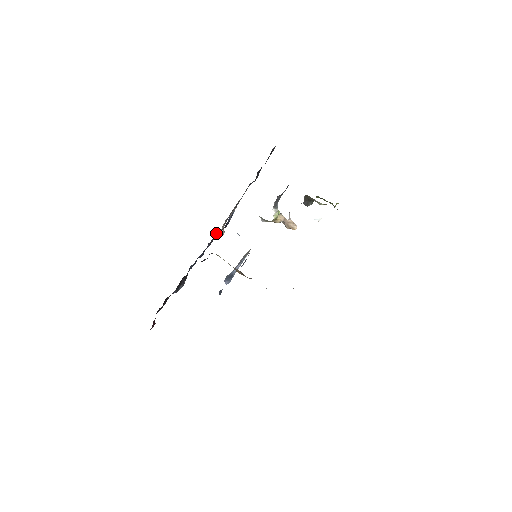
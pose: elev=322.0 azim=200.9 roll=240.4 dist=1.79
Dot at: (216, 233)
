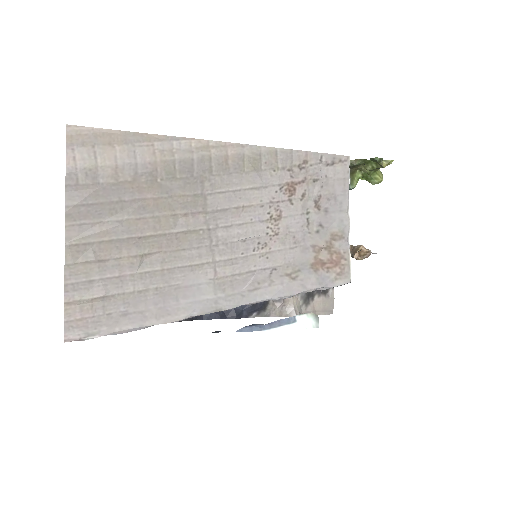
Dot at: (274, 303)
